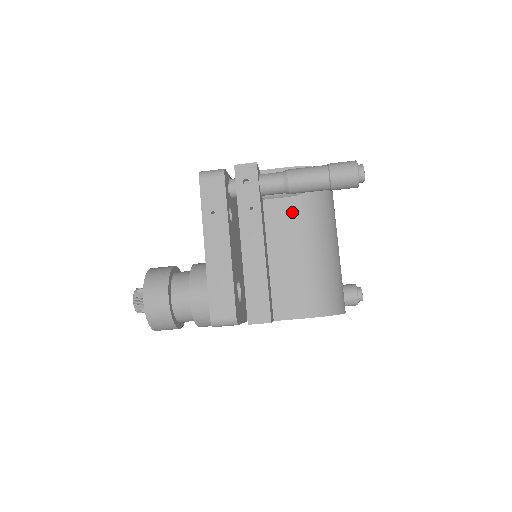
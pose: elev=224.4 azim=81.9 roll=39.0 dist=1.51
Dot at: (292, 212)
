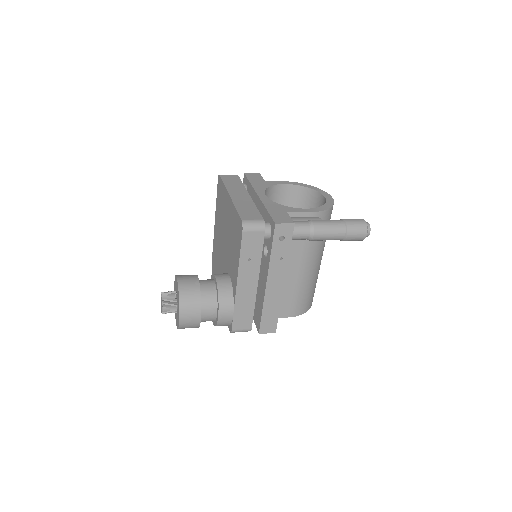
Dot at: (304, 247)
